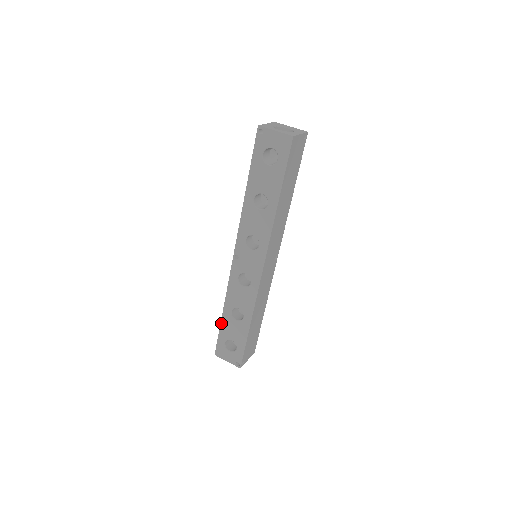
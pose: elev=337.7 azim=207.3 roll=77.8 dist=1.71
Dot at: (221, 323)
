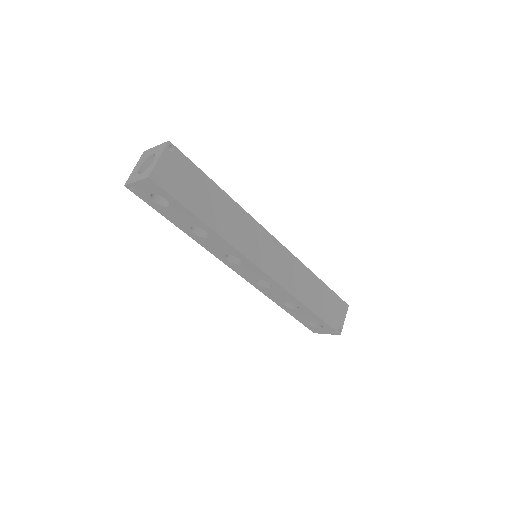
Dot at: (290, 314)
